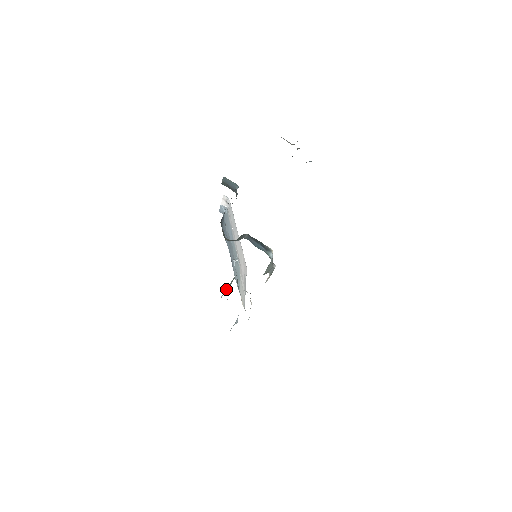
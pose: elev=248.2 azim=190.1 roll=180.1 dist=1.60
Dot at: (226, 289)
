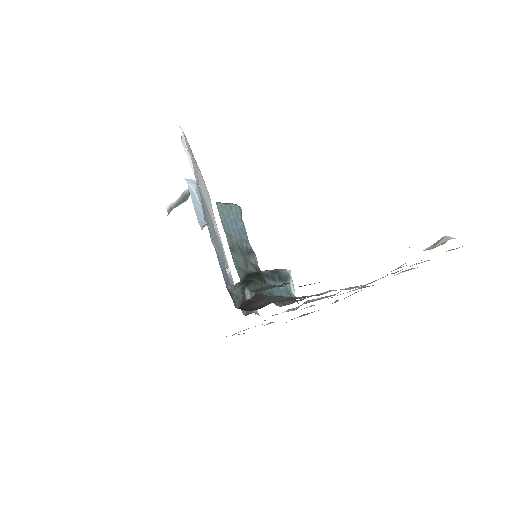
Dot at: (174, 203)
